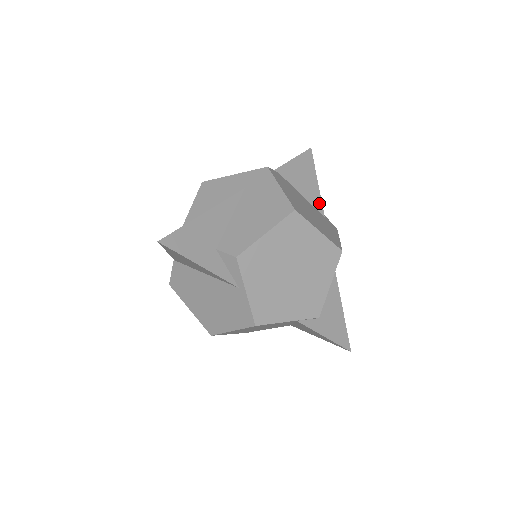
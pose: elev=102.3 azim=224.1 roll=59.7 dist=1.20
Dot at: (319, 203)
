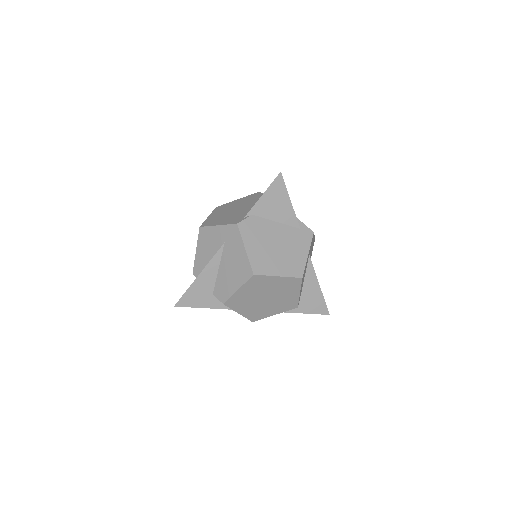
Dot at: (294, 219)
